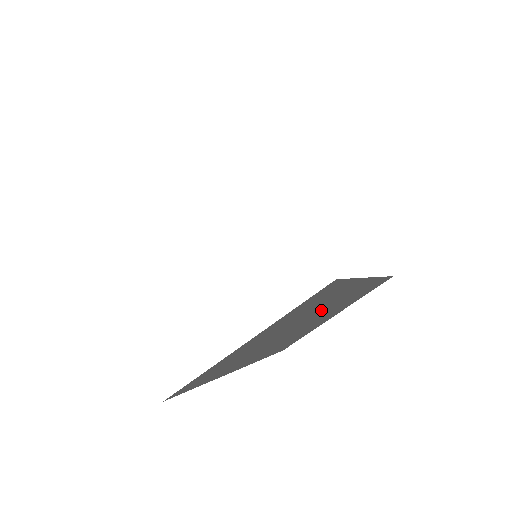
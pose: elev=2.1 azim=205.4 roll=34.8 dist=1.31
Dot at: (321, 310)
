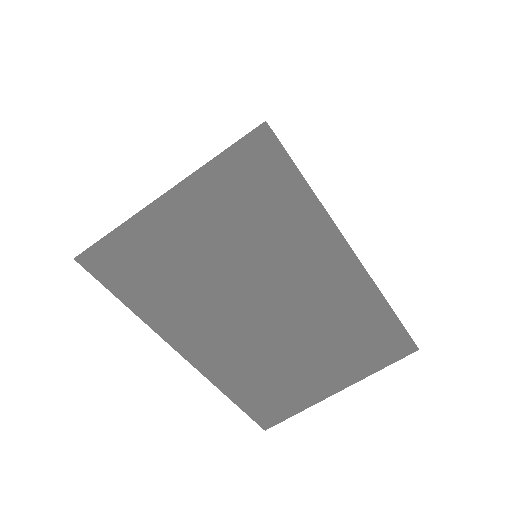
Dot at: (287, 277)
